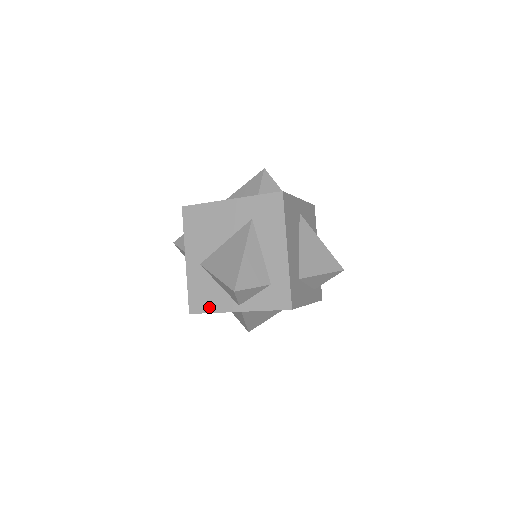
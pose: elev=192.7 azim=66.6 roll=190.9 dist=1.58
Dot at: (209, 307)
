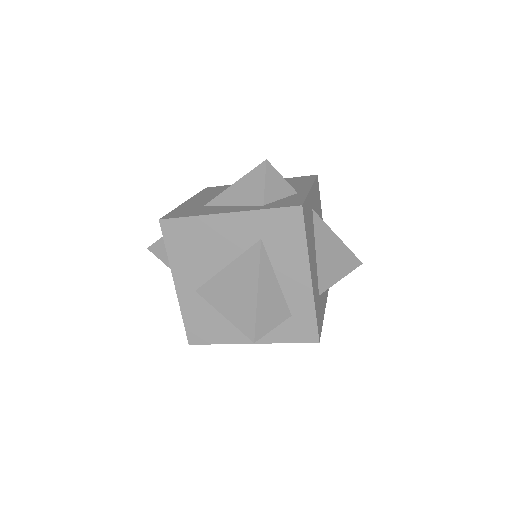
Dot at: (214, 338)
